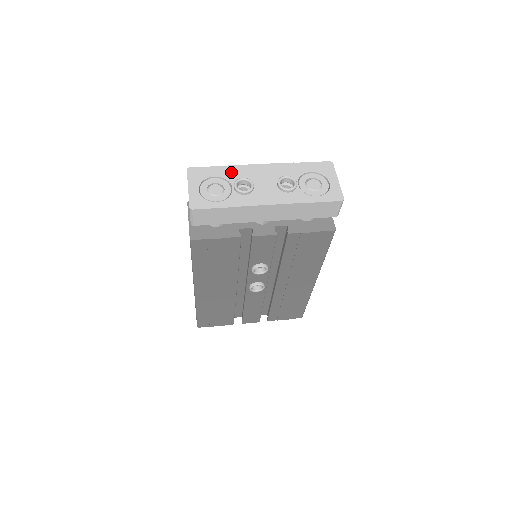
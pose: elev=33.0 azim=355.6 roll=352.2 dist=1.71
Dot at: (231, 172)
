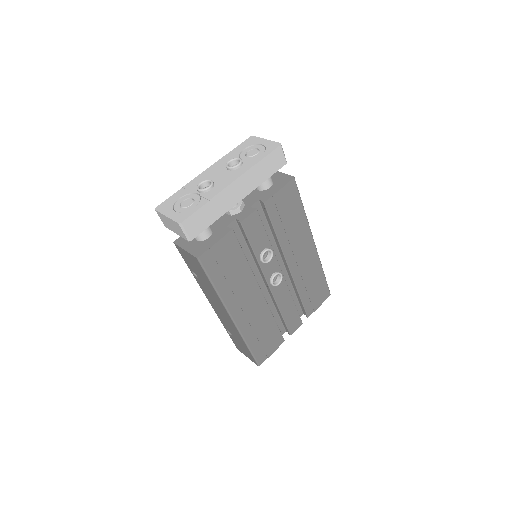
Dot at: (188, 188)
